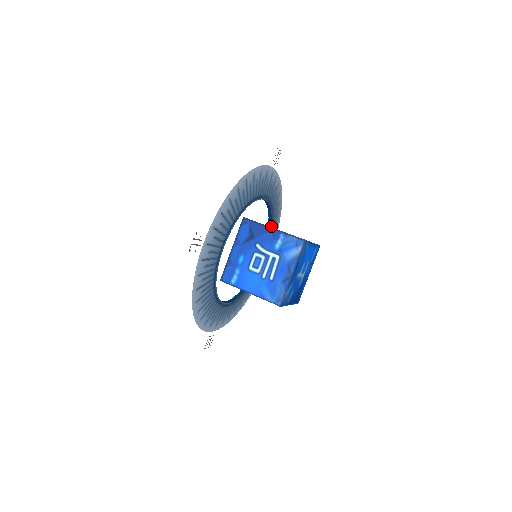
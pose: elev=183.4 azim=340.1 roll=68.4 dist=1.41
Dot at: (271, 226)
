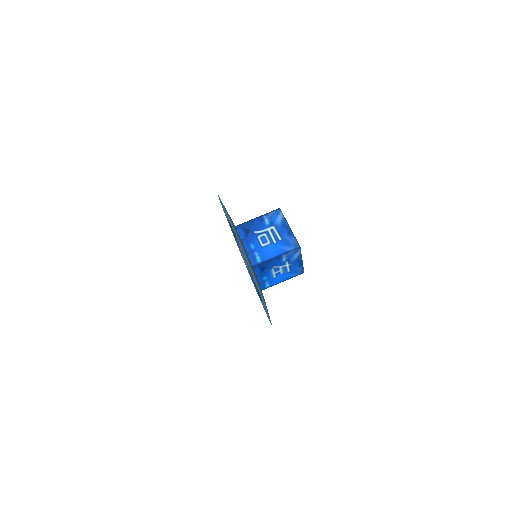
Dot at: occluded
